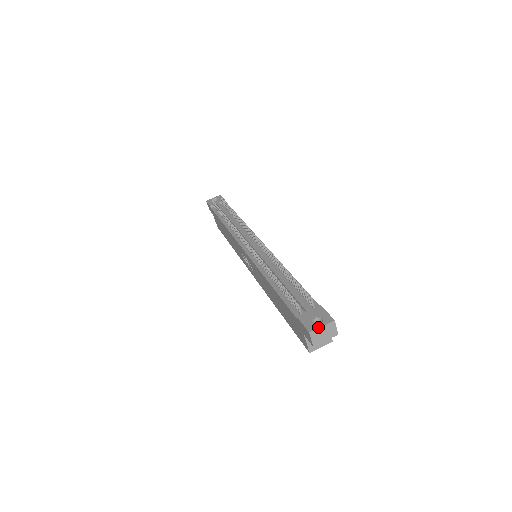
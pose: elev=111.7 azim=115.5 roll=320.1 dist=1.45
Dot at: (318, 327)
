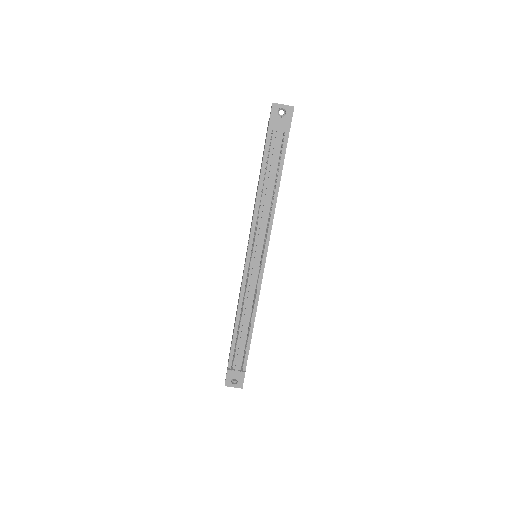
Dot at: occluded
